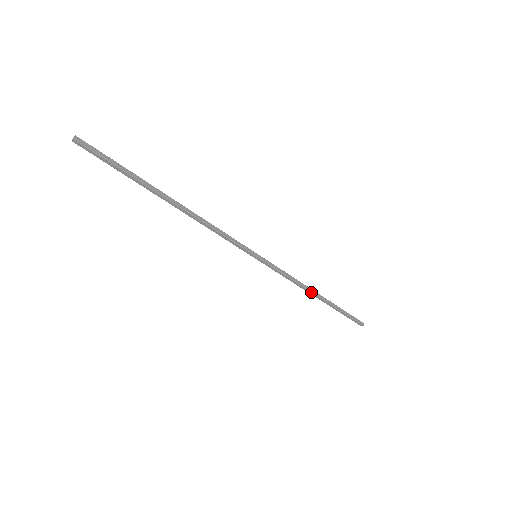
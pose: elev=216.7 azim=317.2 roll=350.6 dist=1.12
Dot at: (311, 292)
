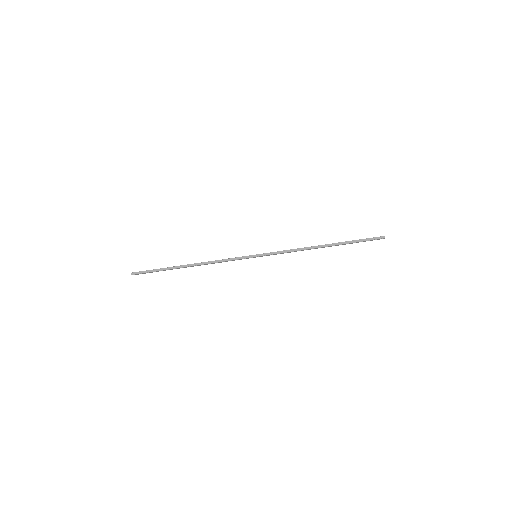
Dot at: (314, 248)
